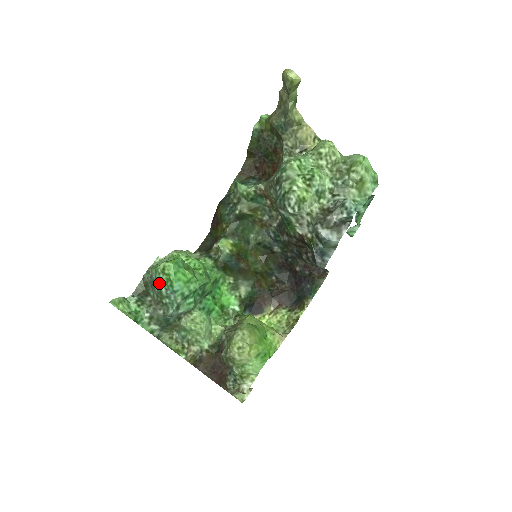
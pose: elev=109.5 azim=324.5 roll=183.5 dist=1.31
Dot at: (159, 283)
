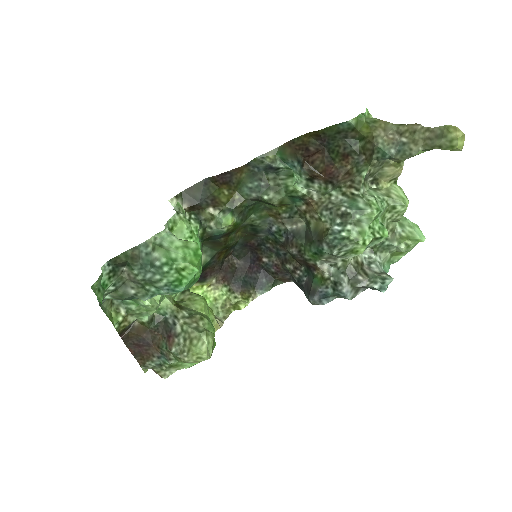
Dot at: (163, 277)
